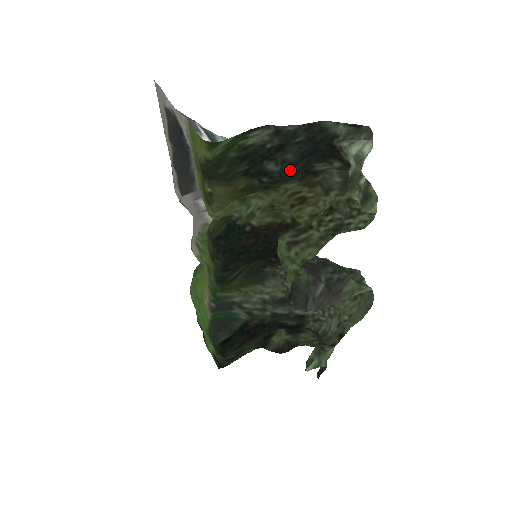
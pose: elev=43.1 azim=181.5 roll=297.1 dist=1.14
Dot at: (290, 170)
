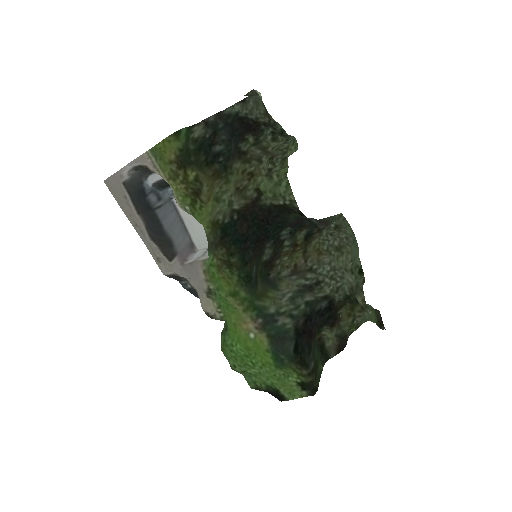
Dot at: (230, 145)
